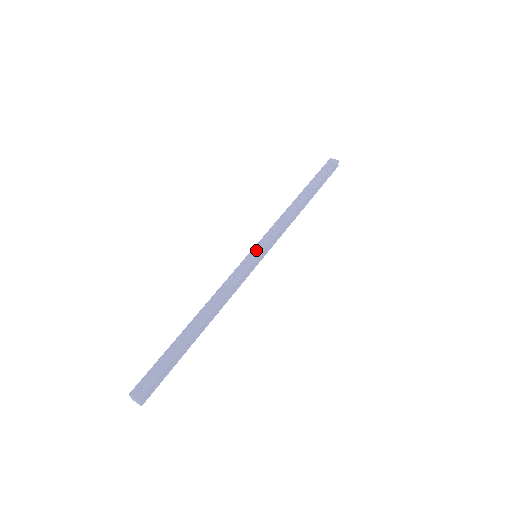
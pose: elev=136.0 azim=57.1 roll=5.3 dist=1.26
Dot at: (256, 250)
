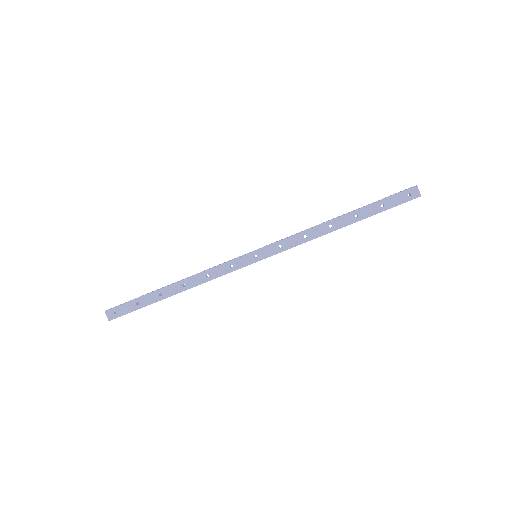
Dot at: (258, 254)
